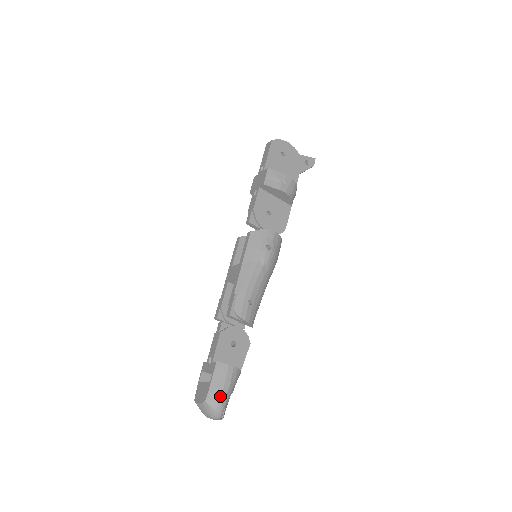
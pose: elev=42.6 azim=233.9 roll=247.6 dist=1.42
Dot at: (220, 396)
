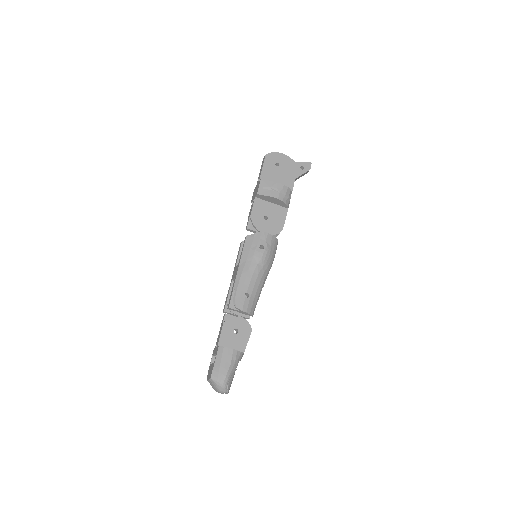
Dot at: (222, 373)
